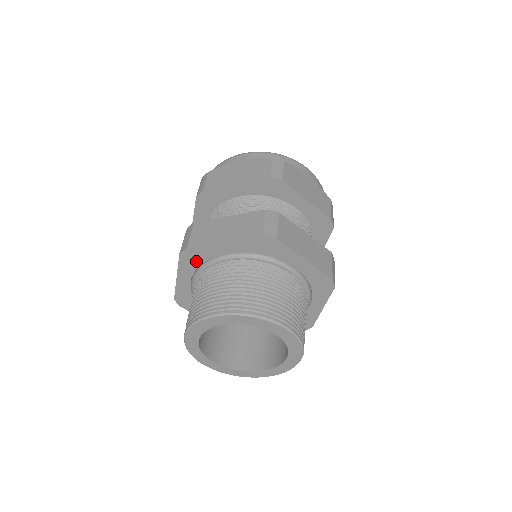
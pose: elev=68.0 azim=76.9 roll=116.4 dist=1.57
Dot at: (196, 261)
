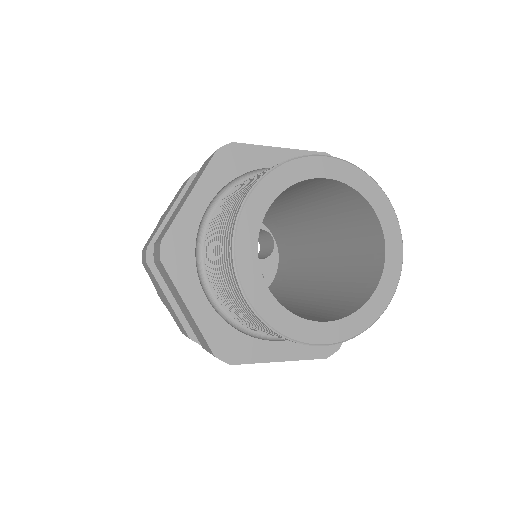
Dot at: (186, 255)
